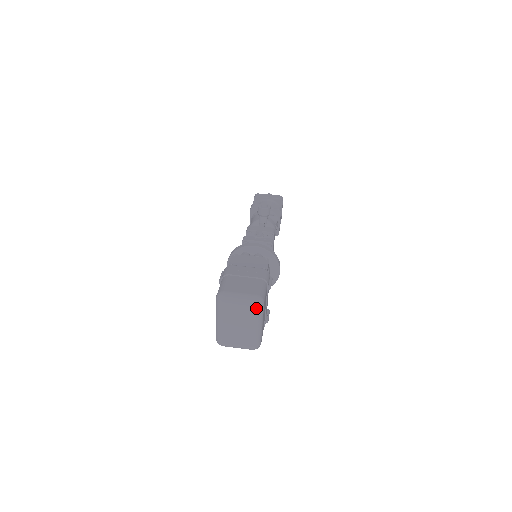
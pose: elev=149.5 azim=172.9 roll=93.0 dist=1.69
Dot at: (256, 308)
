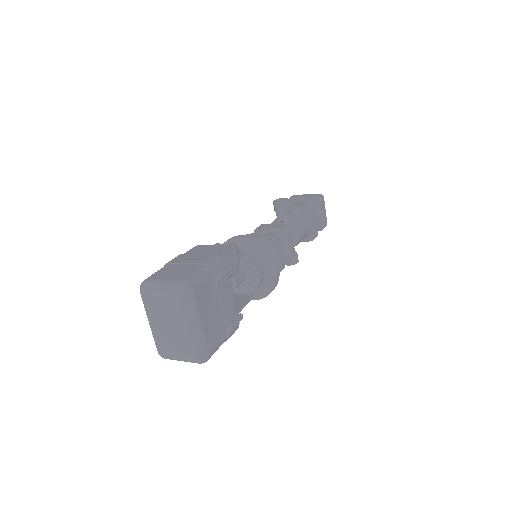
Dot at: (180, 298)
